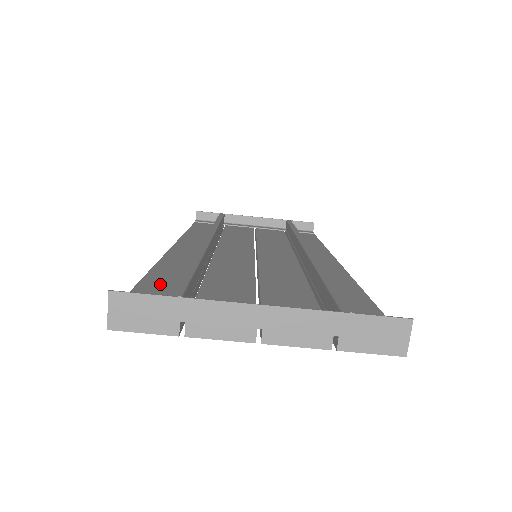
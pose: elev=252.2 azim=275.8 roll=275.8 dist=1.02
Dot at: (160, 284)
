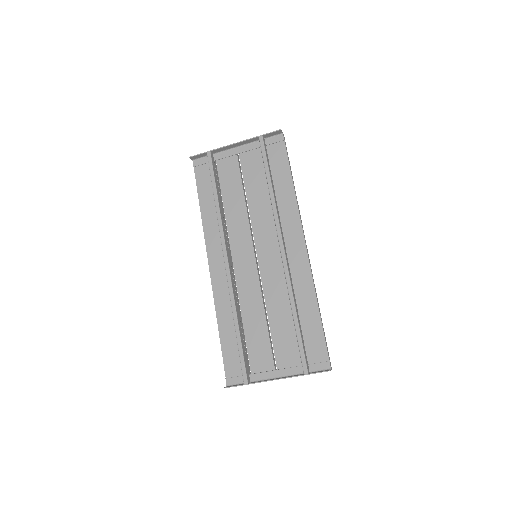
Dot at: (229, 343)
